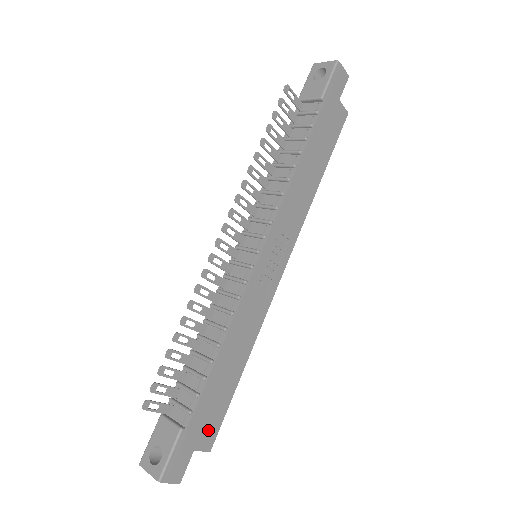
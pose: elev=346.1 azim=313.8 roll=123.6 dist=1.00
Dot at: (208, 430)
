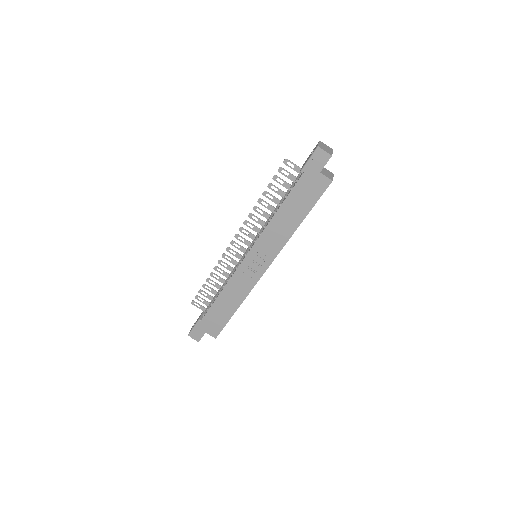
Dot at: (214, 328)
